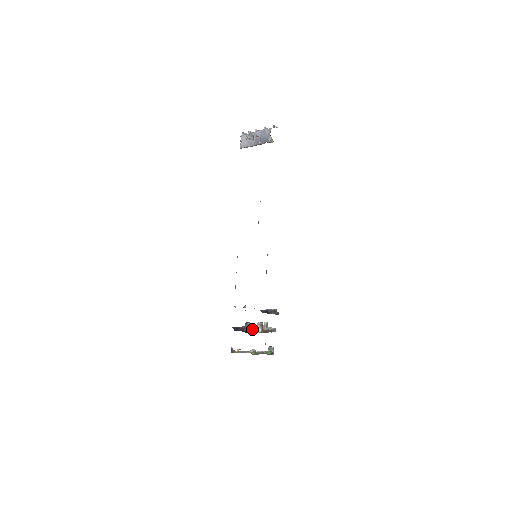
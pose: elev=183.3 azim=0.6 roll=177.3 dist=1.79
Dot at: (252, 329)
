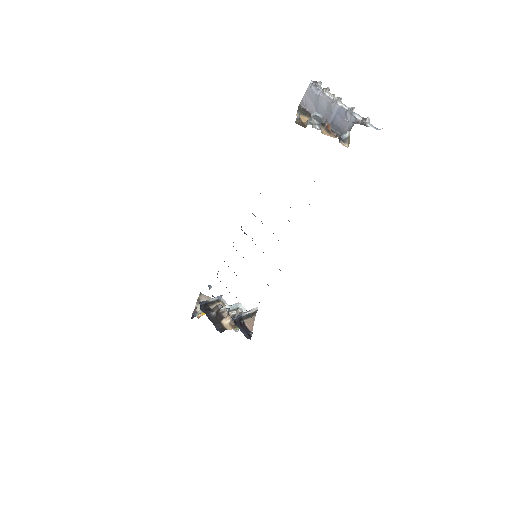
Dot at: (223, 309)
